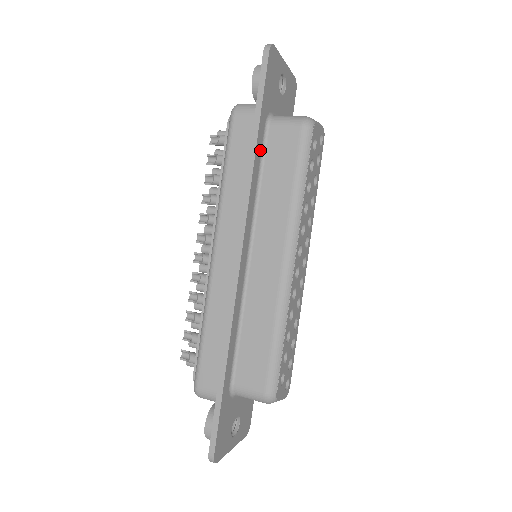
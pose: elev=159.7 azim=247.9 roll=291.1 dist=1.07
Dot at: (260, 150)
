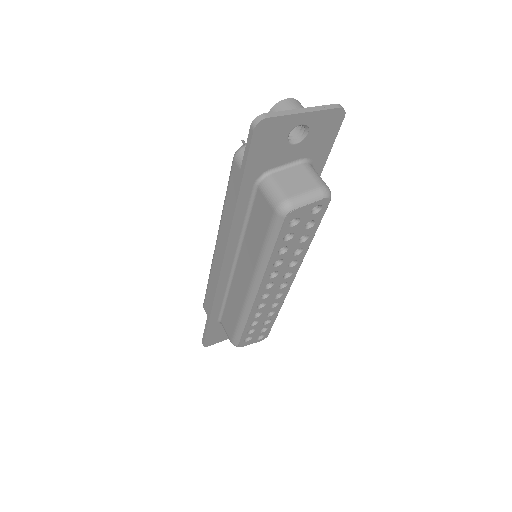
Dot at: (246, 204)
